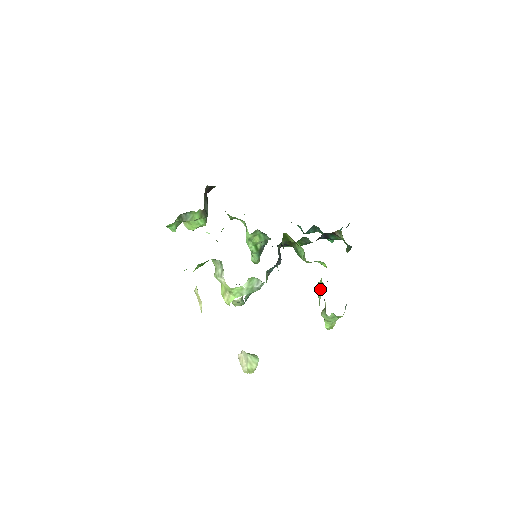
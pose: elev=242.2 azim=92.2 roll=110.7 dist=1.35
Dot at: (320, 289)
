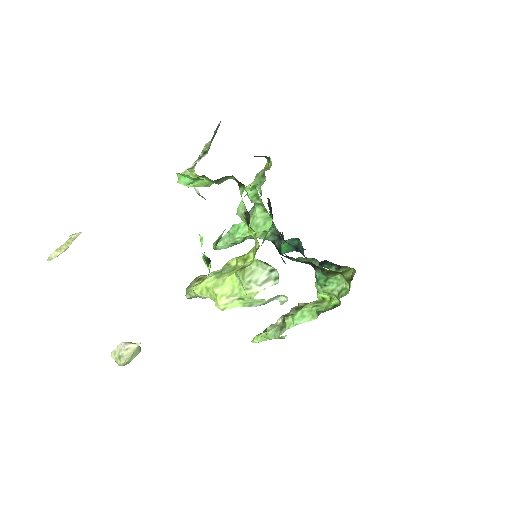
Dot at: (304, 315)
